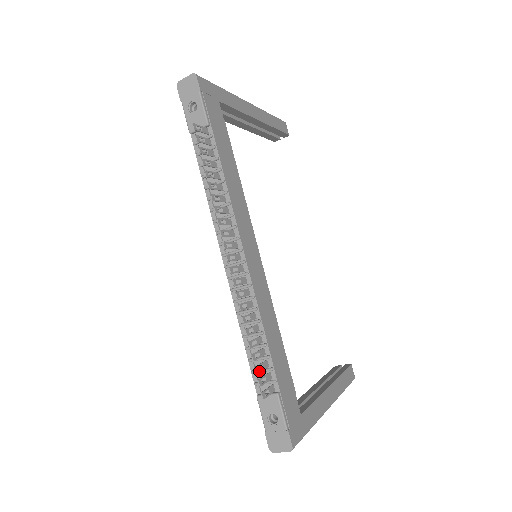
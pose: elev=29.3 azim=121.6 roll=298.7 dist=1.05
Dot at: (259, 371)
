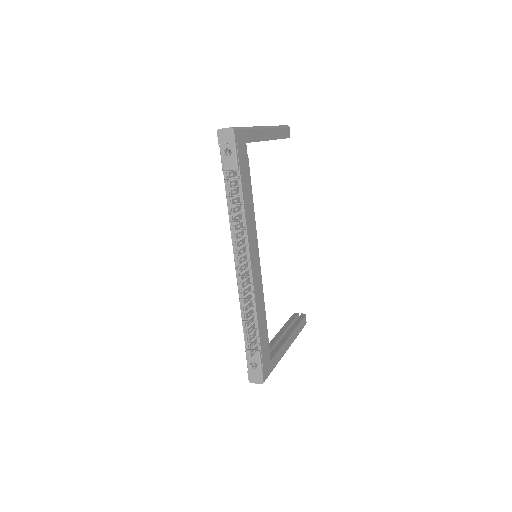
Dot at: occluded
